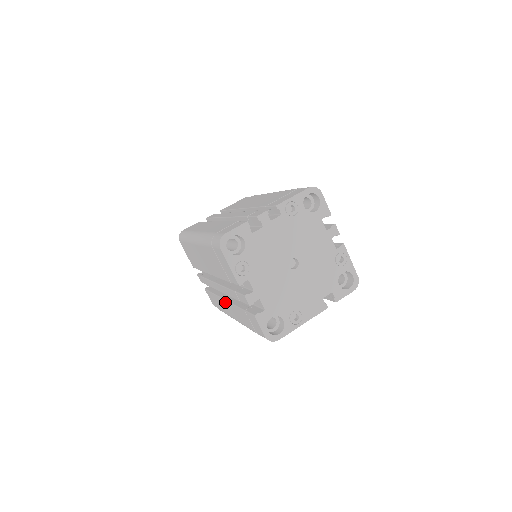
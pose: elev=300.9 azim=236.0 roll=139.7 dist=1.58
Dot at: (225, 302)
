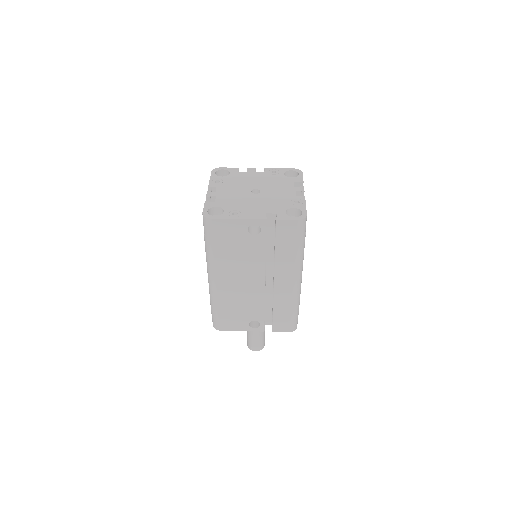
Dot at: occluded
